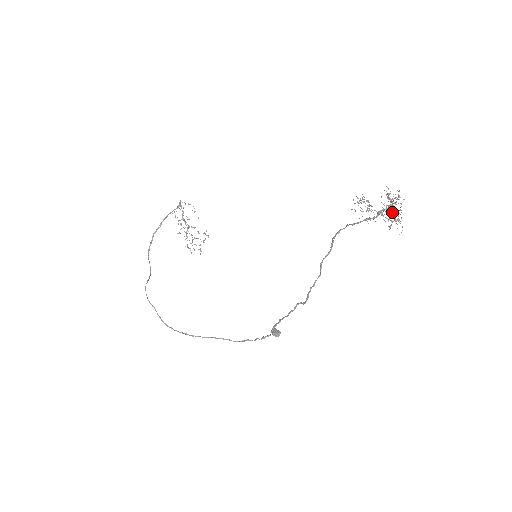
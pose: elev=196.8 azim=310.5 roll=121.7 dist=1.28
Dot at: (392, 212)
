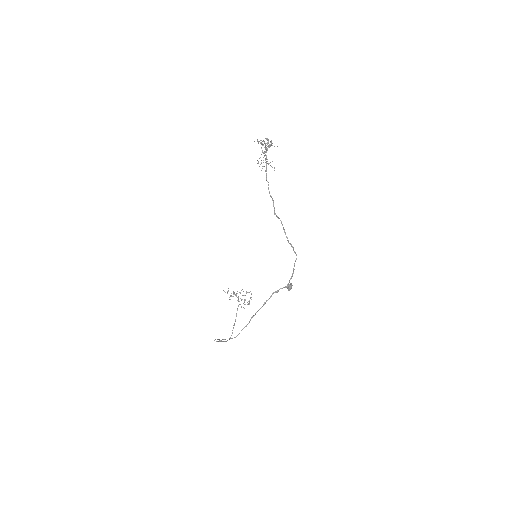
Dot at: occluded
